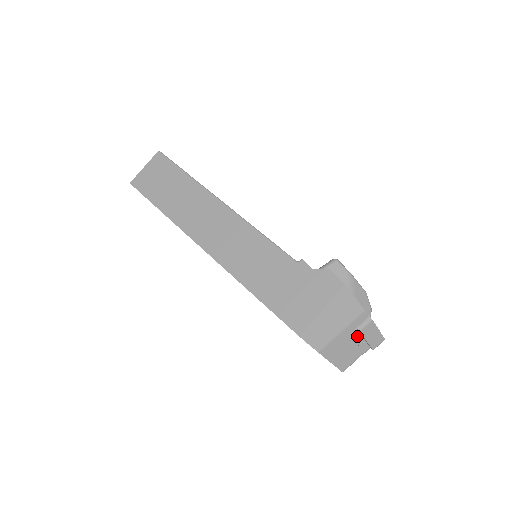
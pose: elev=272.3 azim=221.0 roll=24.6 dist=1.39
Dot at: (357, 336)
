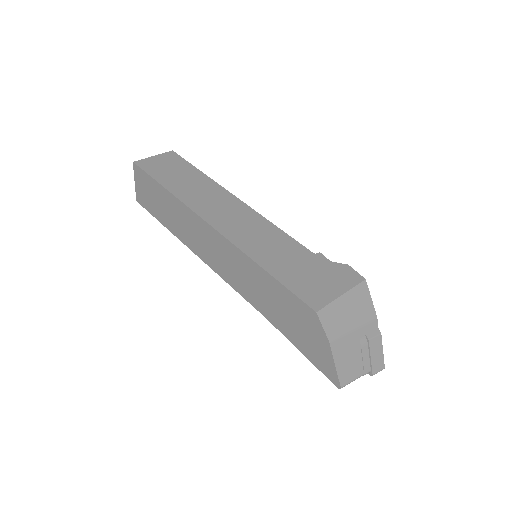
Dot at: (364, 346)
